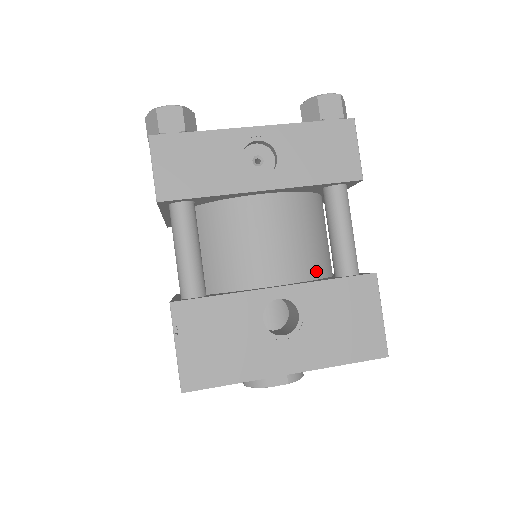
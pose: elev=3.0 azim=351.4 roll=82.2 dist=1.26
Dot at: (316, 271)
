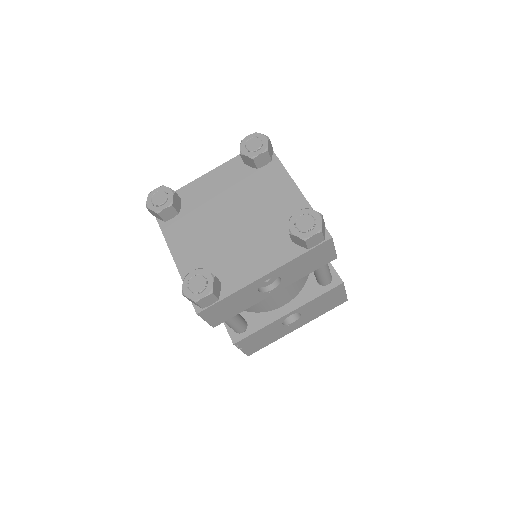
Dot at: (305, 280)
